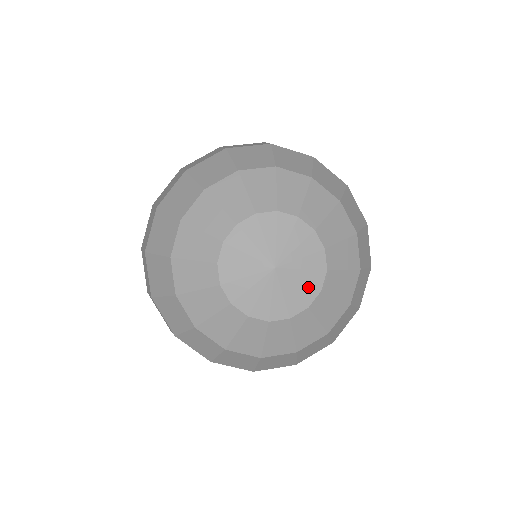
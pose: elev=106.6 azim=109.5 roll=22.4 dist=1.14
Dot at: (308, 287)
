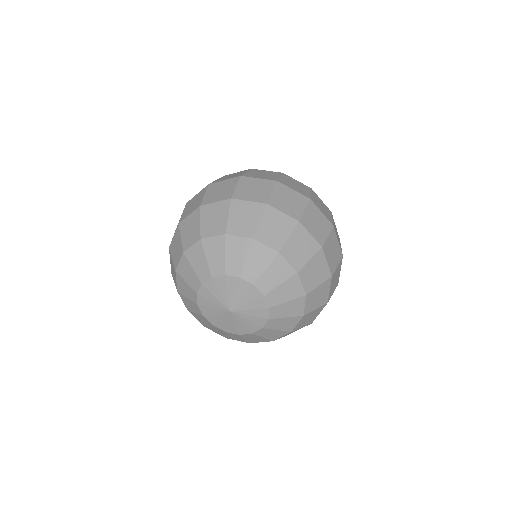
Dot at: (245, 328)
